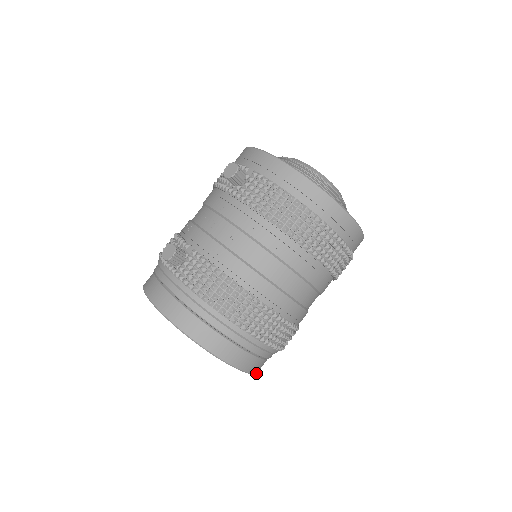
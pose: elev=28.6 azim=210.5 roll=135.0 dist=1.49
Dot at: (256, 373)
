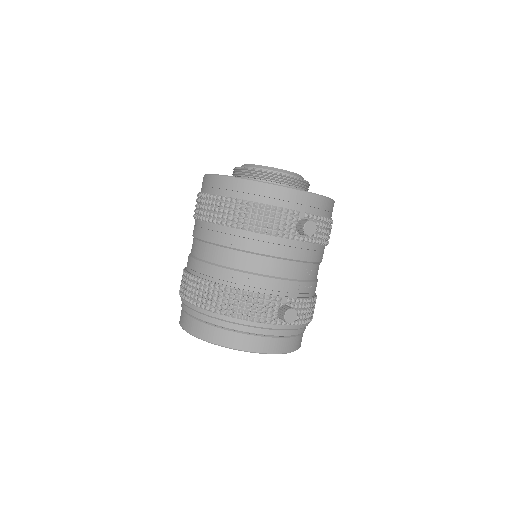
Dot at: occluded
